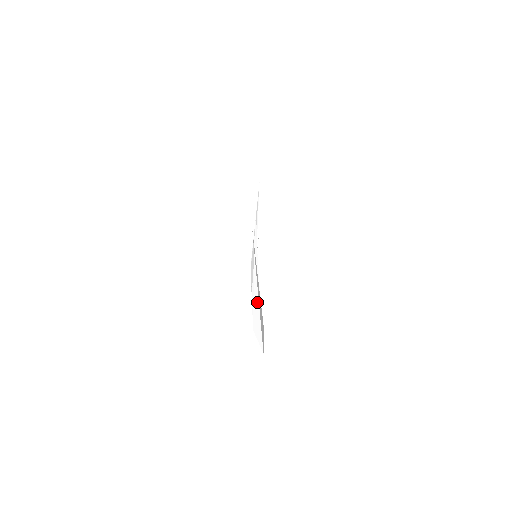
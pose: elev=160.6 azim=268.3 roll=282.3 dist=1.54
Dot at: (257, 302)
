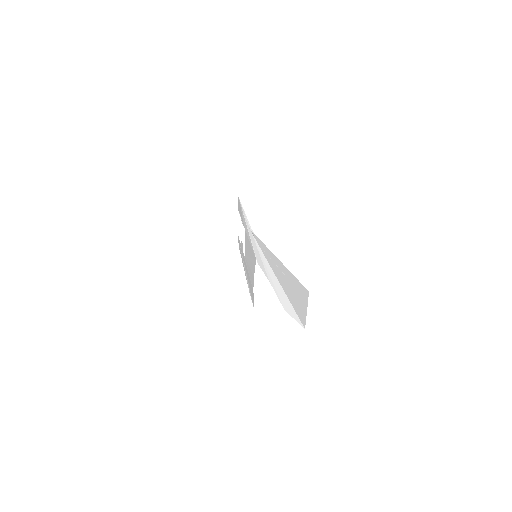
Dot at: (279, 287)
